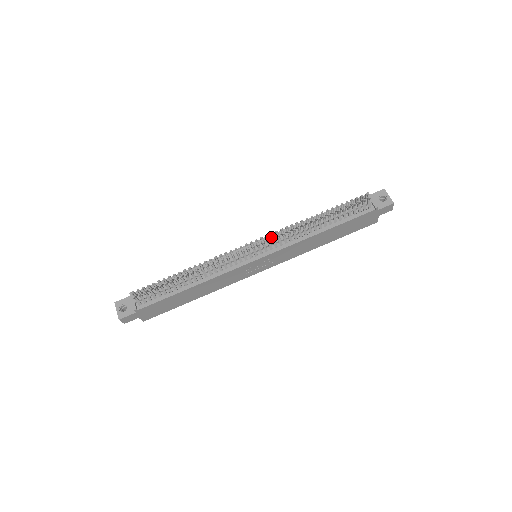
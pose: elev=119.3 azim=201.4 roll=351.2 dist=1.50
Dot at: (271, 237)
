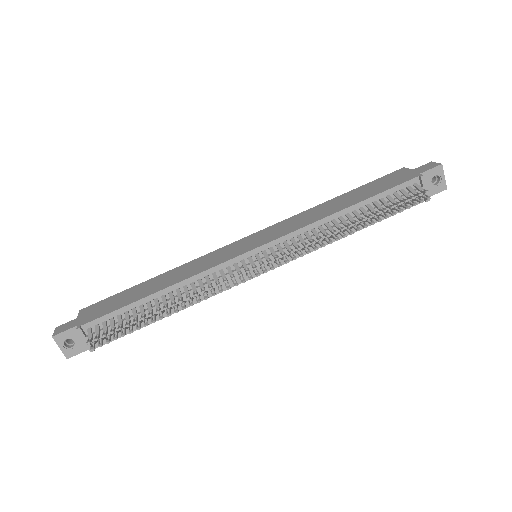
Dot at: (289, 252)
